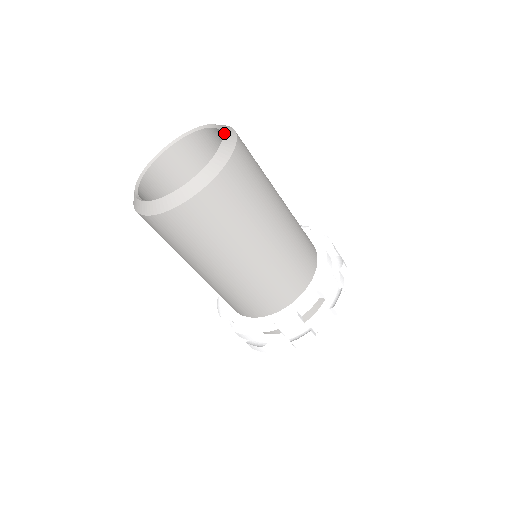
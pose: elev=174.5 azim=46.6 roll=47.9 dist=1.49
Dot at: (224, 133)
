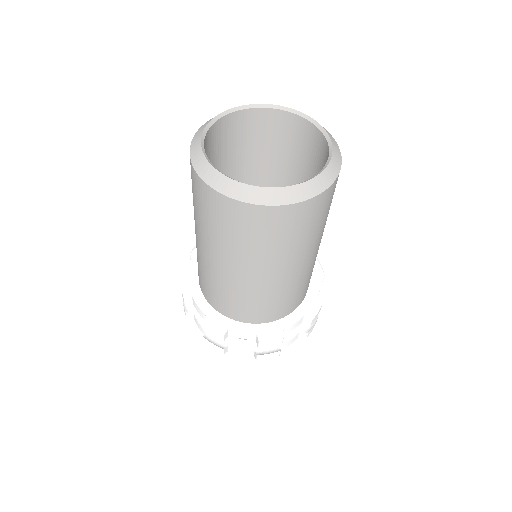
Dot at: (332, 141)
